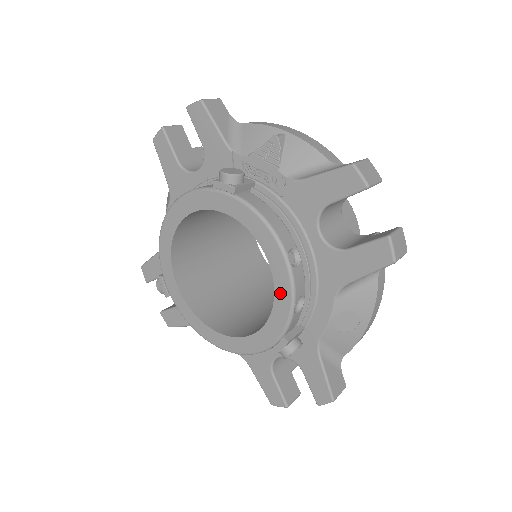
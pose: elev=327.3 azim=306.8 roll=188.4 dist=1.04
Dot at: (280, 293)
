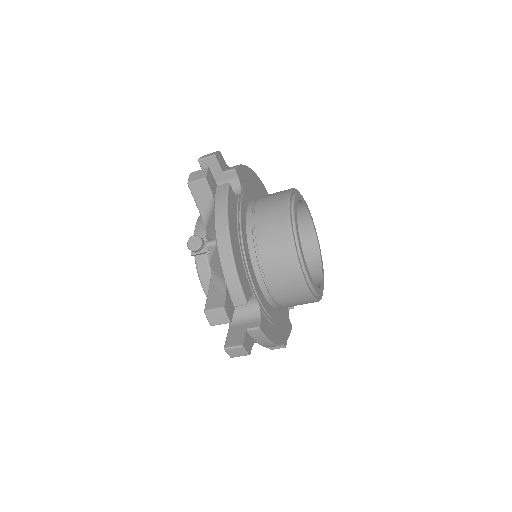
Dot at: occluded
